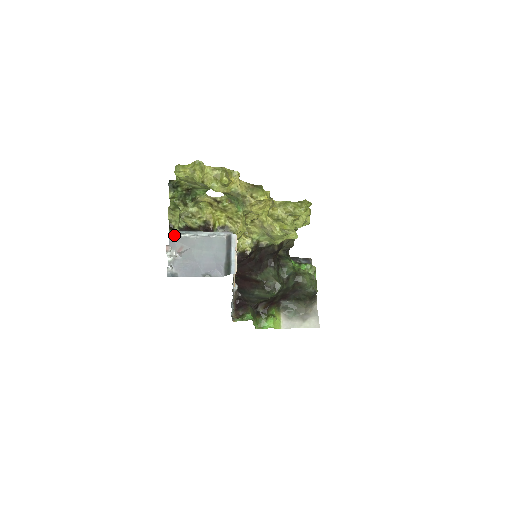
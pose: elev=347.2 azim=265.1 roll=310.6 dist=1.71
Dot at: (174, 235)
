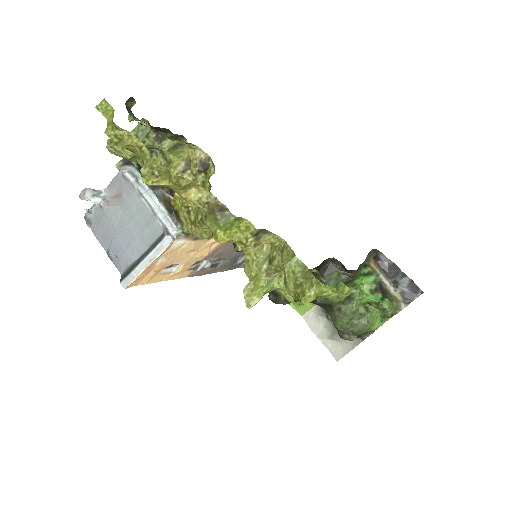
Dot at: (123, 172)
